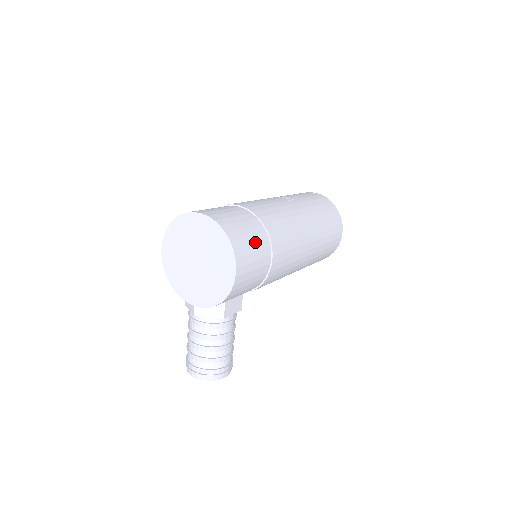
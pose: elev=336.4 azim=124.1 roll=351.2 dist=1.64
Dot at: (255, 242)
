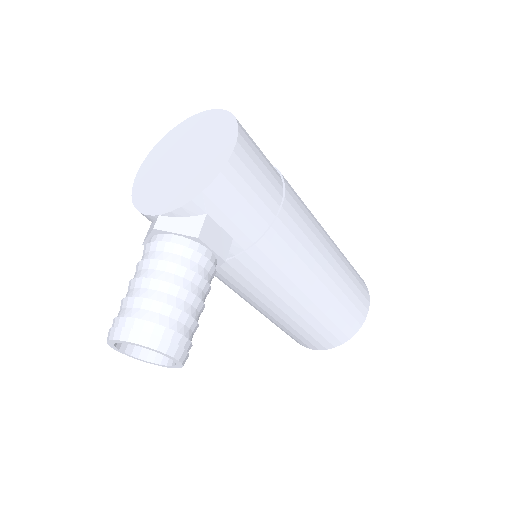
Dot at: (265, 159)
